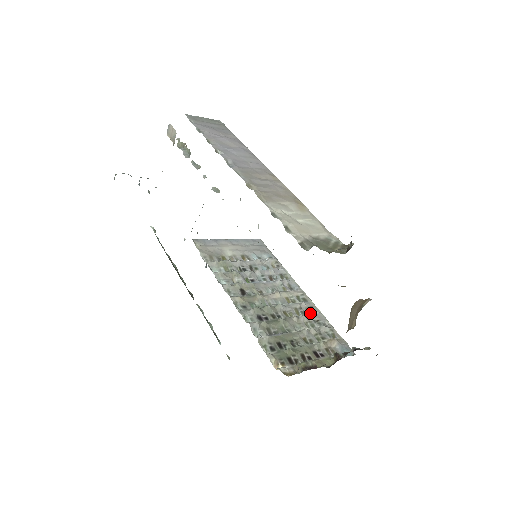
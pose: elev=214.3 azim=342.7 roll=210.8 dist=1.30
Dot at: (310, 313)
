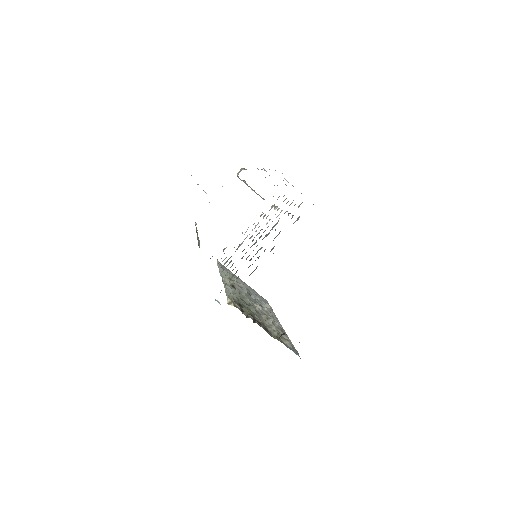
Dot at: occluded
